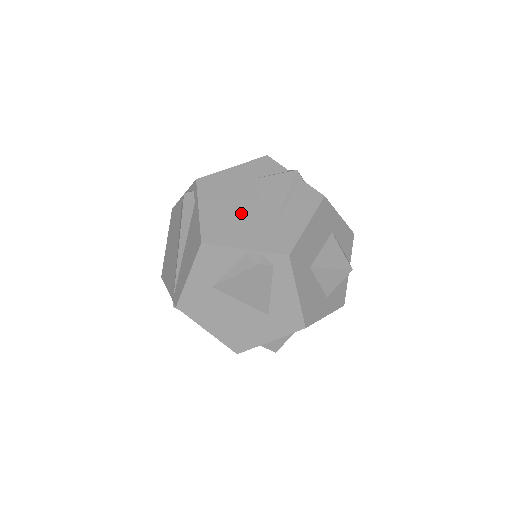
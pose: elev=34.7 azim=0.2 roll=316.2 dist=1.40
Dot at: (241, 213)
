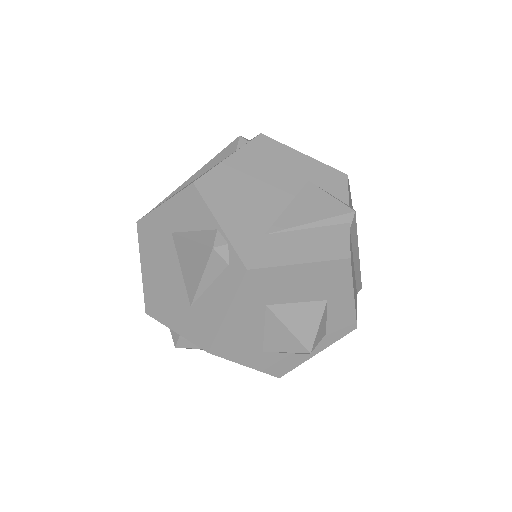
Dot at: (258, 195)
